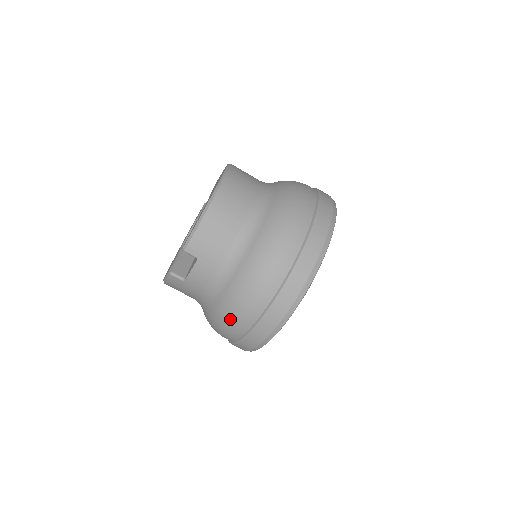
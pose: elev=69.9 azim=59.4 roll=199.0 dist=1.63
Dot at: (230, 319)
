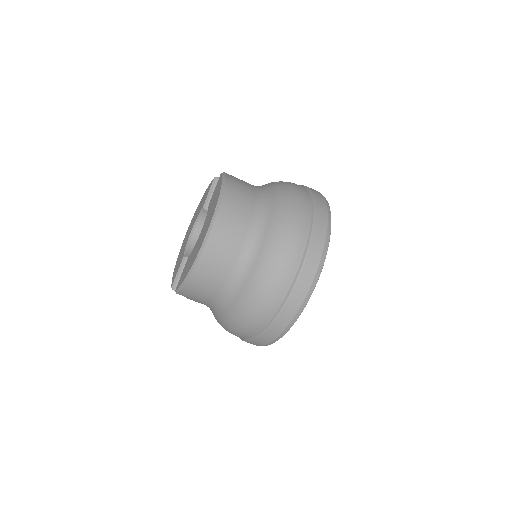
Dot at: occluded
